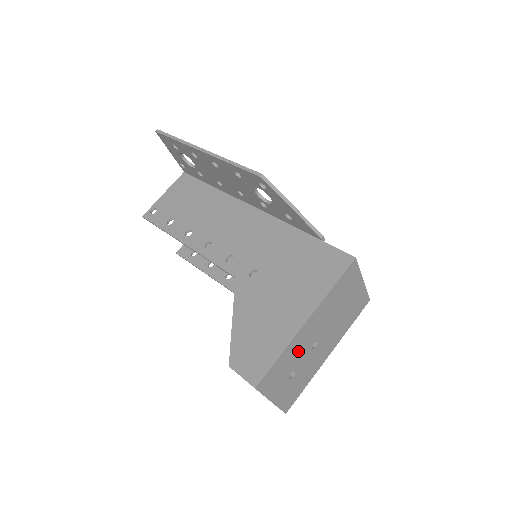
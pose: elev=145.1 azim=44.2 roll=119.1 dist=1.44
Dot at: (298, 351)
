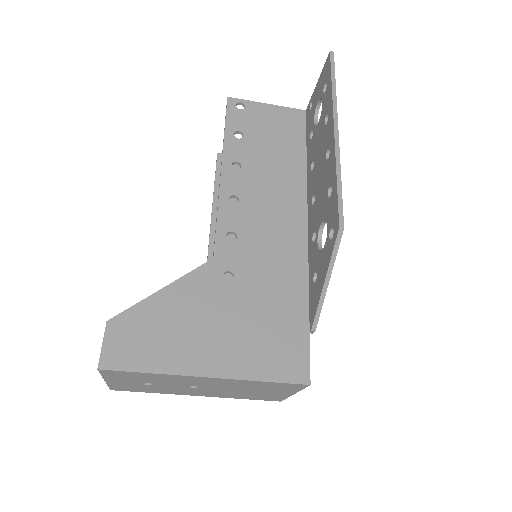
Dot at: (172, 380)
